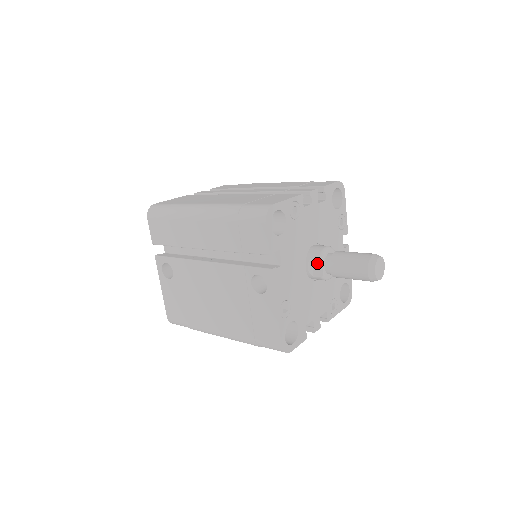
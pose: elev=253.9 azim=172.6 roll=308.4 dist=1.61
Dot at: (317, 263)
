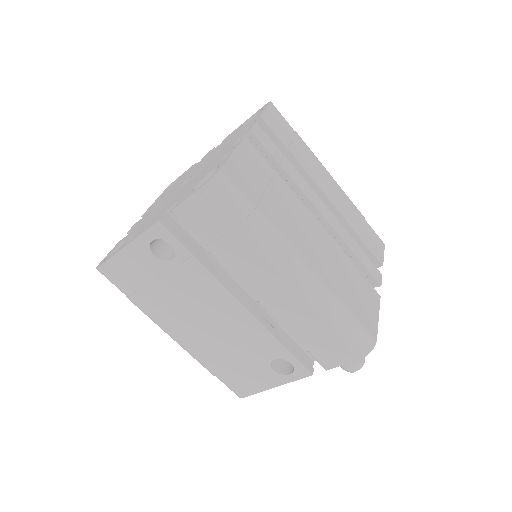
Dot at: occluded
